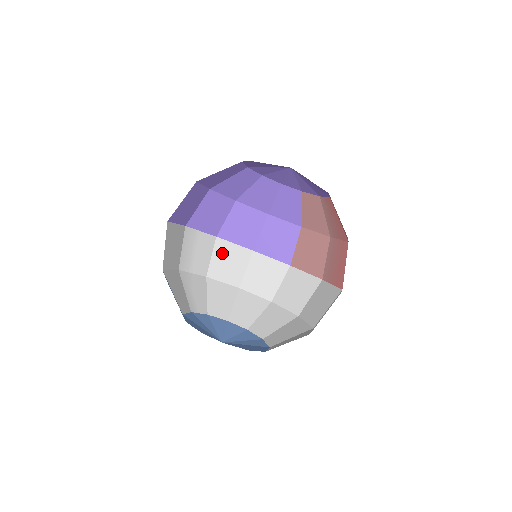
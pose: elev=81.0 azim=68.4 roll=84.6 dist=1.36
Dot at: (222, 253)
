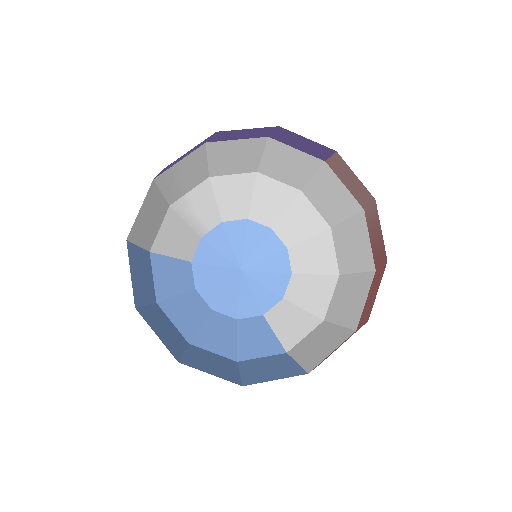
Dot at: (221, 153)
